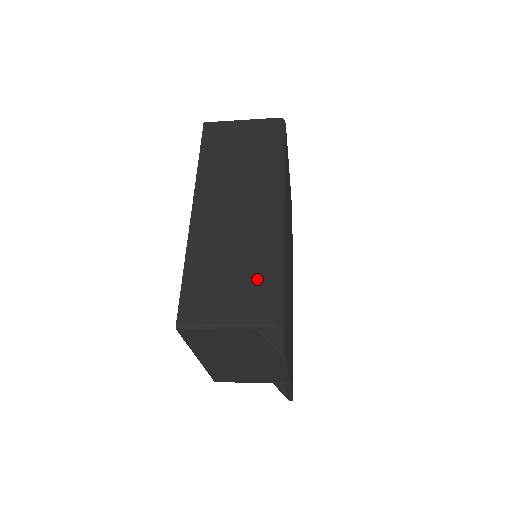
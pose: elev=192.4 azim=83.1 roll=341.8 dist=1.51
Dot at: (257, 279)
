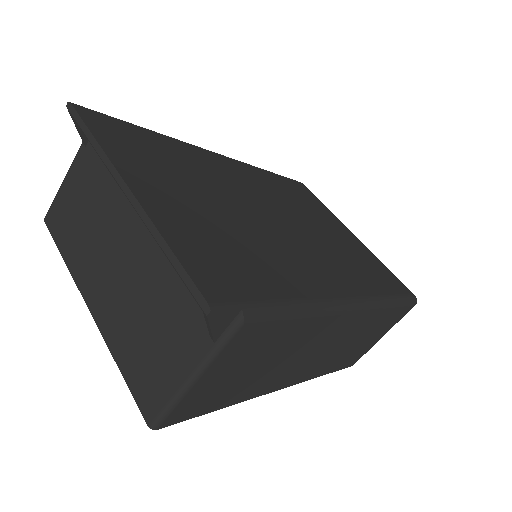
Dot at: occluded
